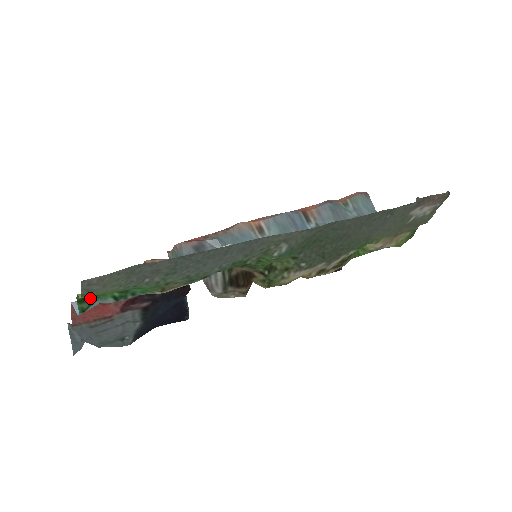
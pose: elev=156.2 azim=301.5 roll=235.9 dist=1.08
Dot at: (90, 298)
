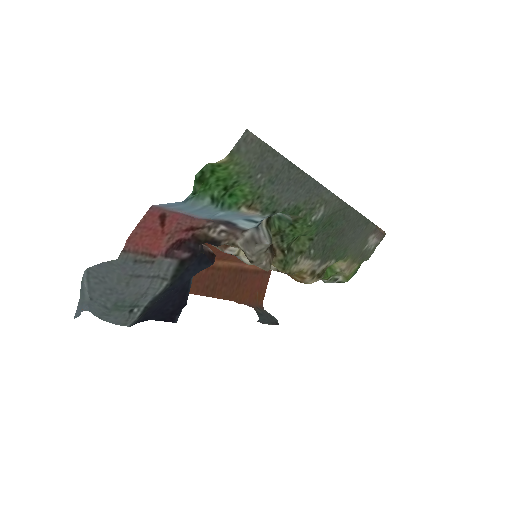
Dot at: (202, 183)
